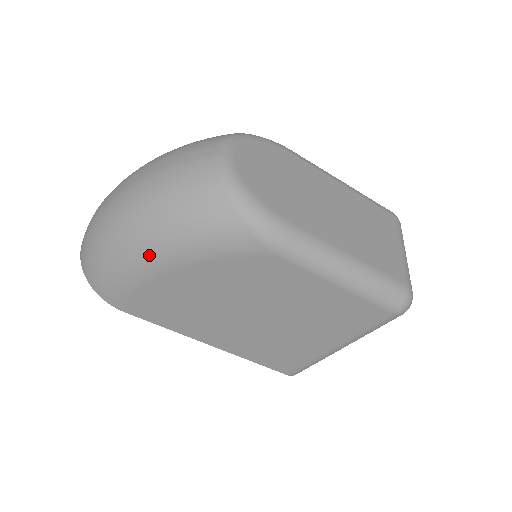
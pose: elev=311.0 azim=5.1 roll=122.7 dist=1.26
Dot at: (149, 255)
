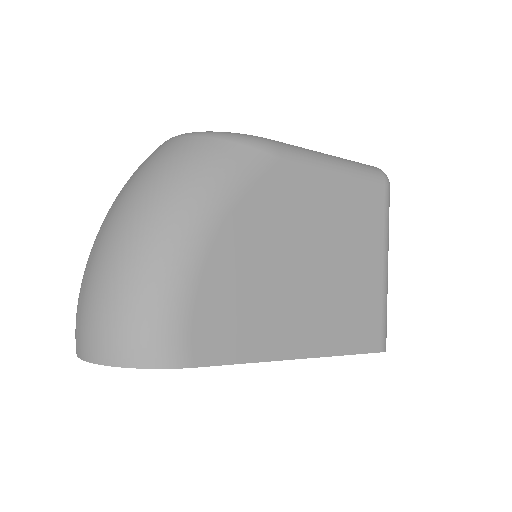
Dot at: (181, 236)
